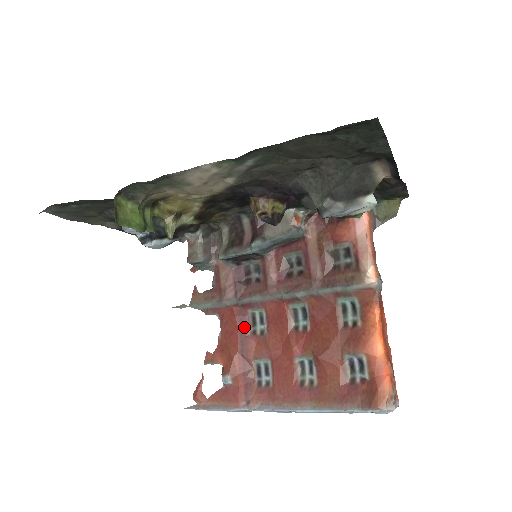
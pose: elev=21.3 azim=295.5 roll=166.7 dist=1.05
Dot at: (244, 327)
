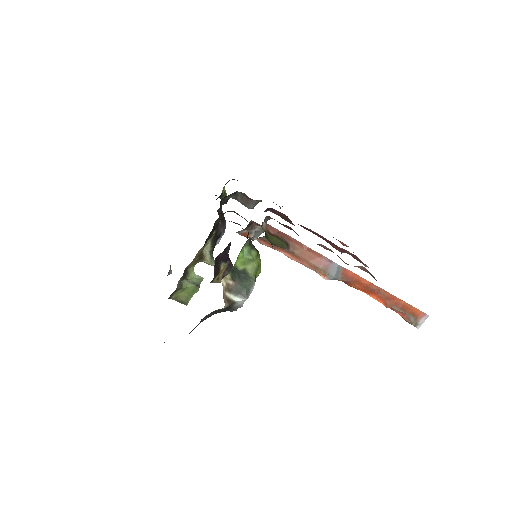
Dot at: (316, 234)
